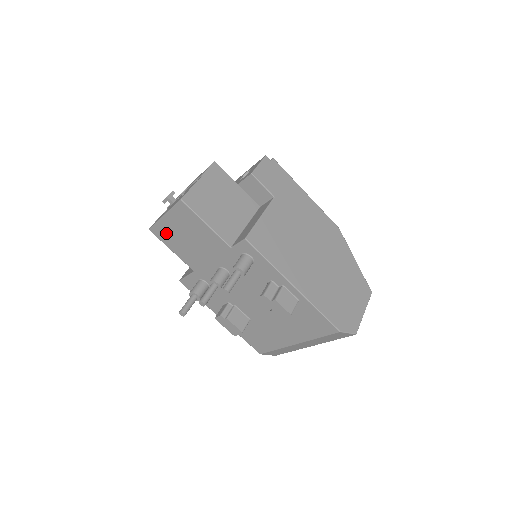
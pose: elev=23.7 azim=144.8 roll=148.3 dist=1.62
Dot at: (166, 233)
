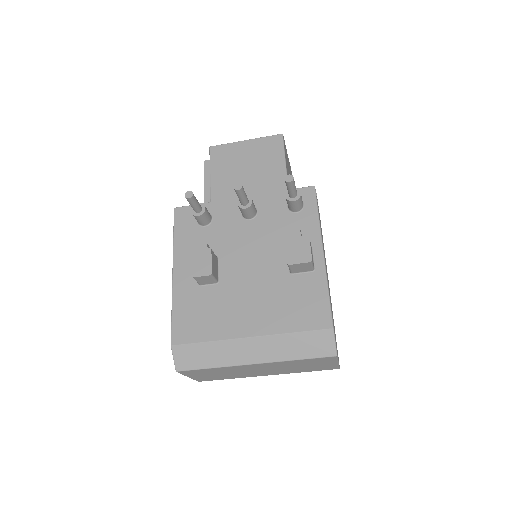
Dot at: (227, 155)
